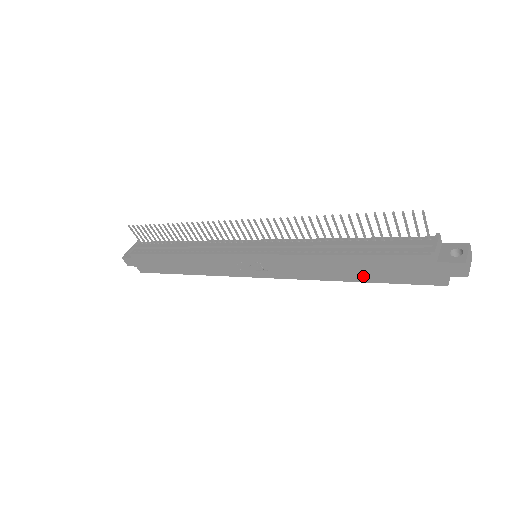
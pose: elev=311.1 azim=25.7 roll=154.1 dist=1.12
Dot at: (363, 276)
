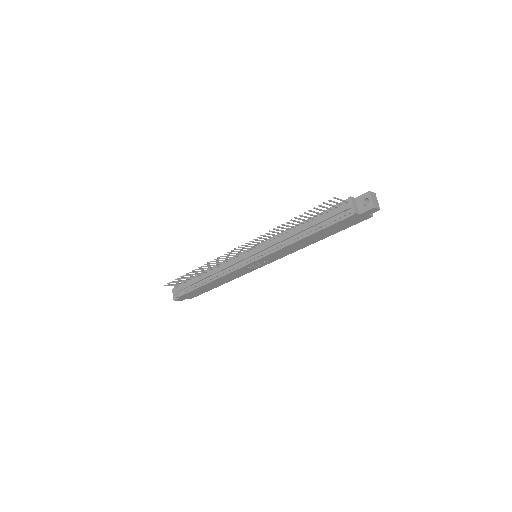
Dot at: (325, 236)
